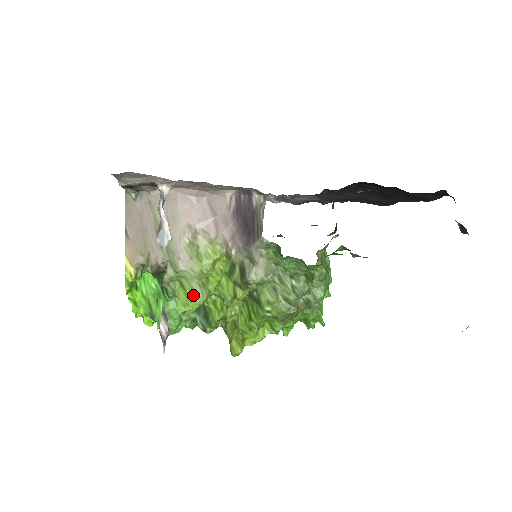
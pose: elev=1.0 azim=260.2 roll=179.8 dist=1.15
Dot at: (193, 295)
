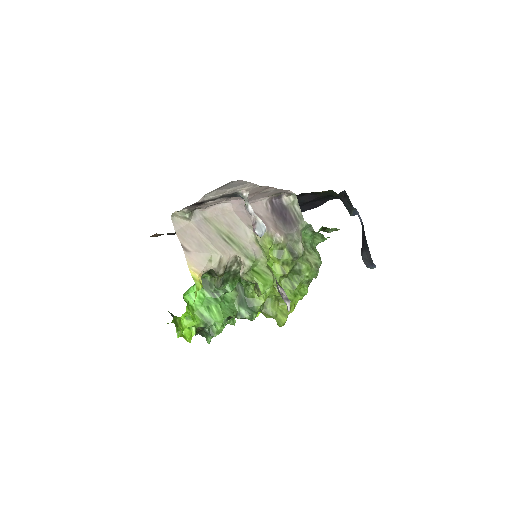
Dot at: (267, 276)
